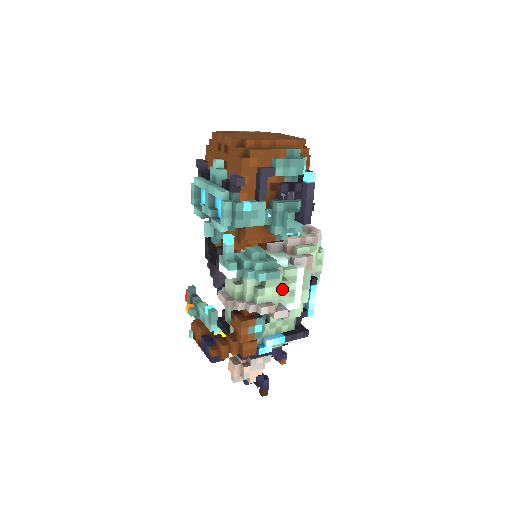
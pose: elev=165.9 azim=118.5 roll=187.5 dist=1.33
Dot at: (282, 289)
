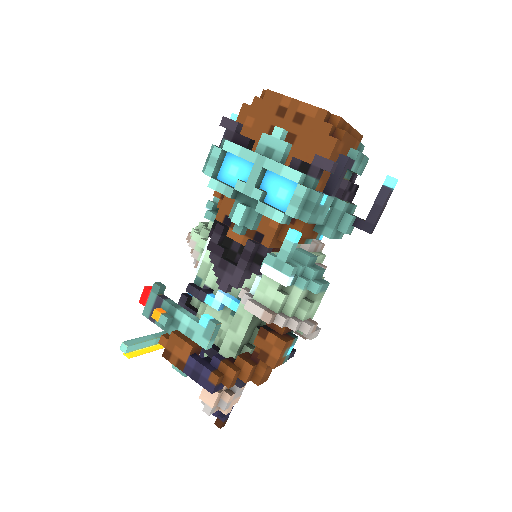
Dot at: occluded
